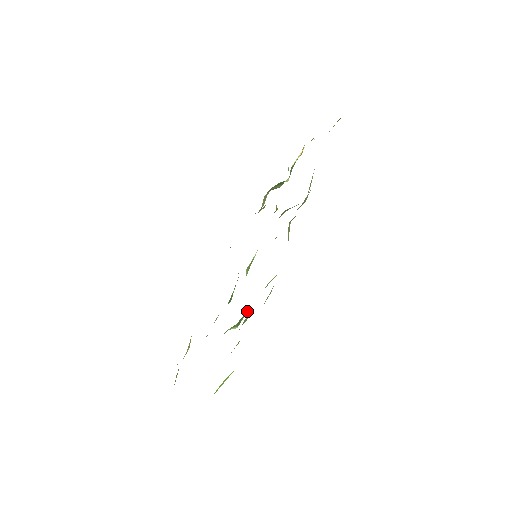
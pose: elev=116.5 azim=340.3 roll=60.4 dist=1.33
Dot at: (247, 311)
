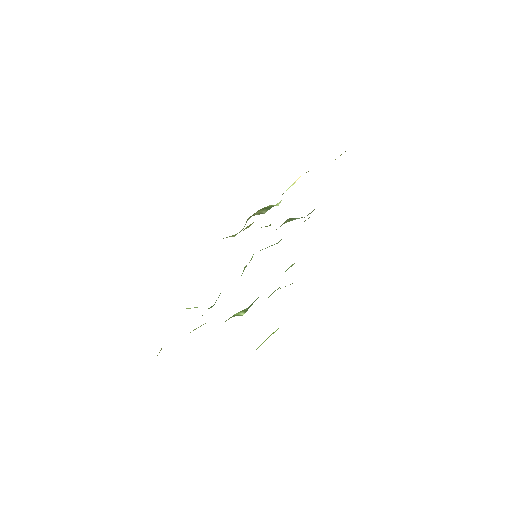
Dot at: occluded
